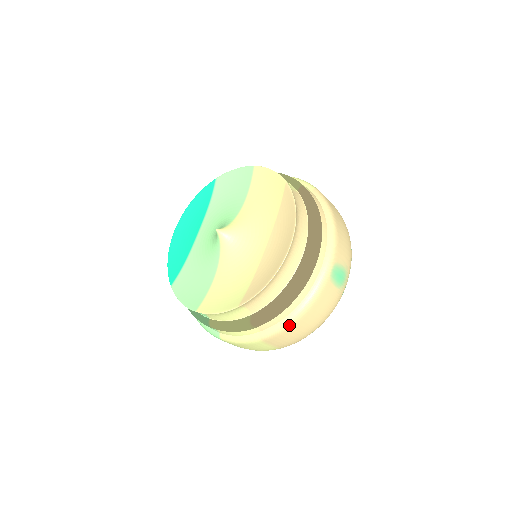
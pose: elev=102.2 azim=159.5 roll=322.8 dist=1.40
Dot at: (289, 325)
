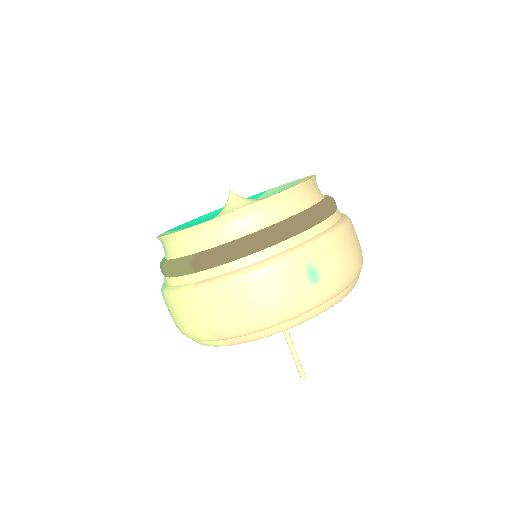
Dot at: (226, 283)
